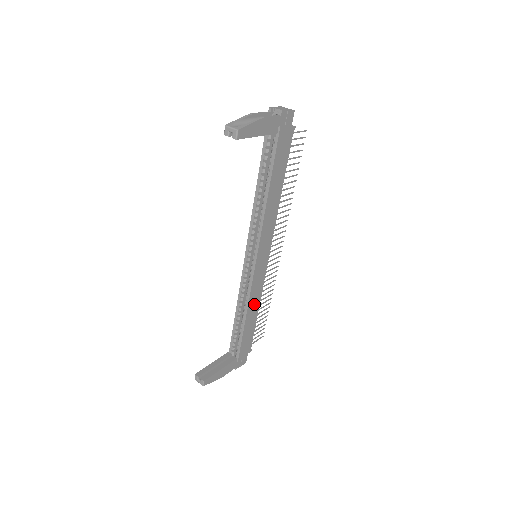
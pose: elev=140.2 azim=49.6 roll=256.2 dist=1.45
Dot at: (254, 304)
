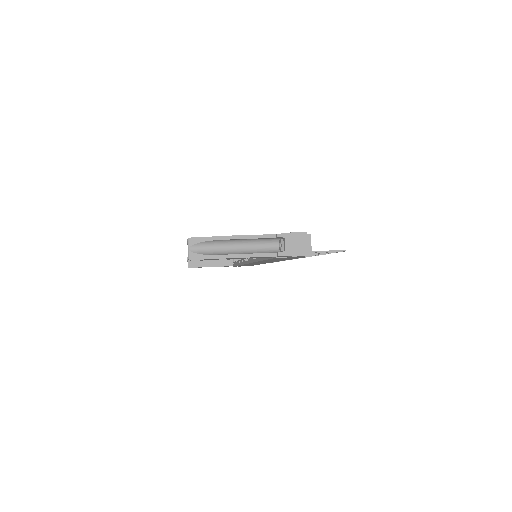
Dot at: occluded
